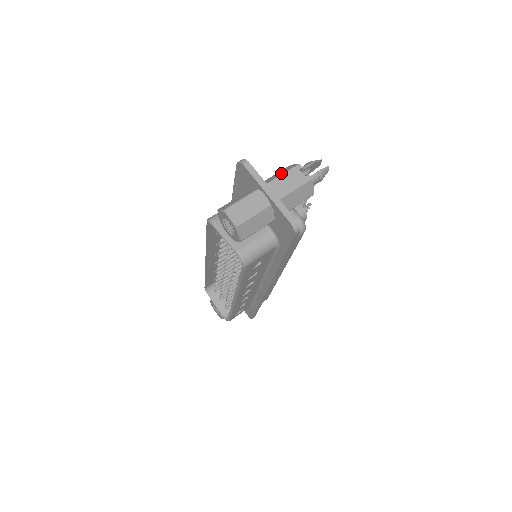
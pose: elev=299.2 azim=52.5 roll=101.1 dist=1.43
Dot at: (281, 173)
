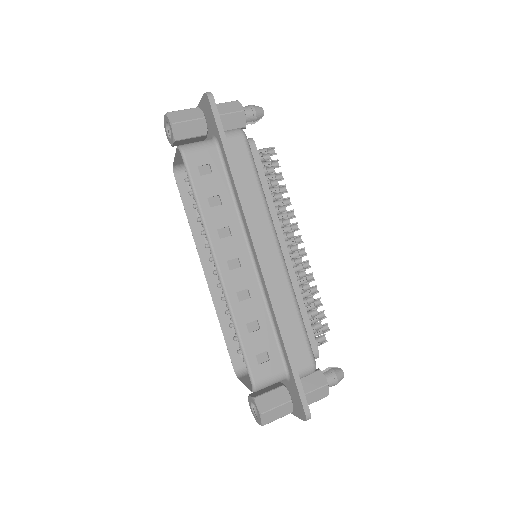
Dot at: occluded
